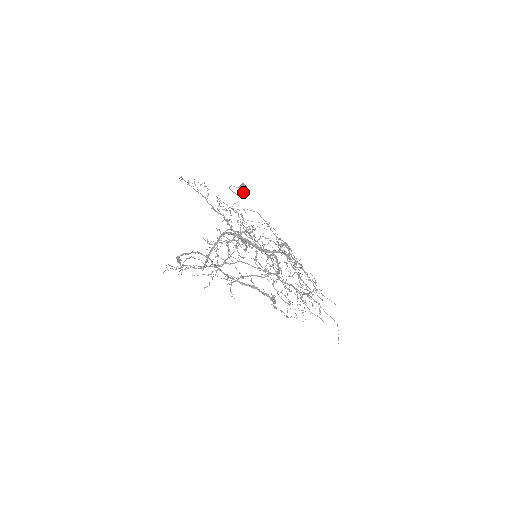
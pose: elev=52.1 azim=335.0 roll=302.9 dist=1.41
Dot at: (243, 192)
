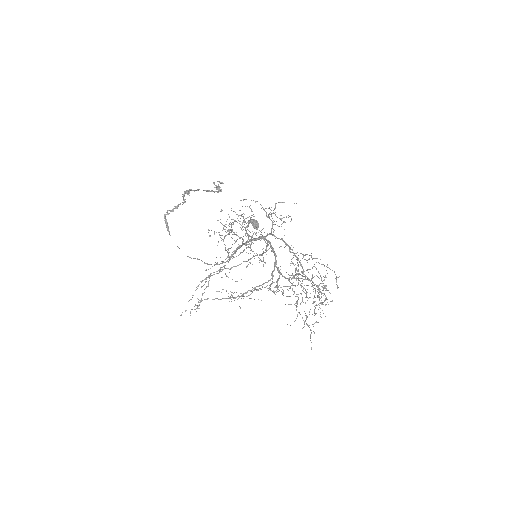
Dot at: (254, 226)
